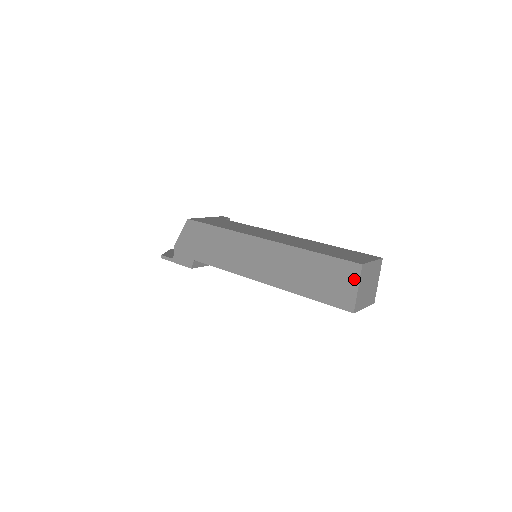
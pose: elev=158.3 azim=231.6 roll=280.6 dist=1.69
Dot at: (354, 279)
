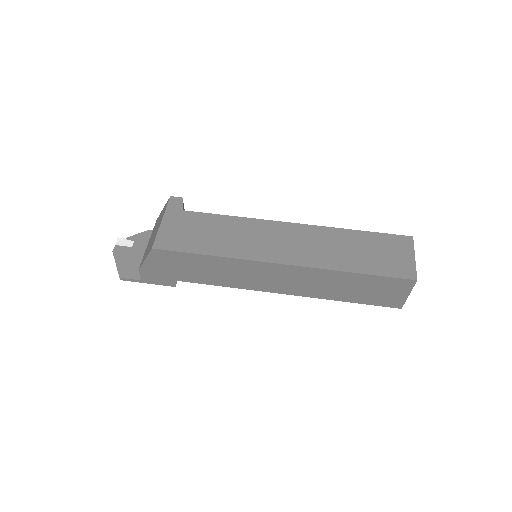
Dot at: (405, 290)
